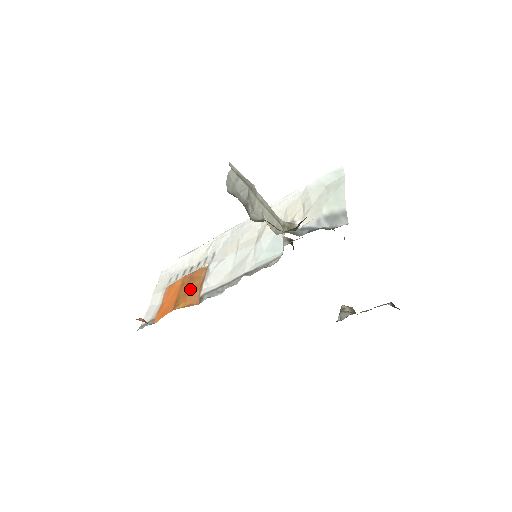
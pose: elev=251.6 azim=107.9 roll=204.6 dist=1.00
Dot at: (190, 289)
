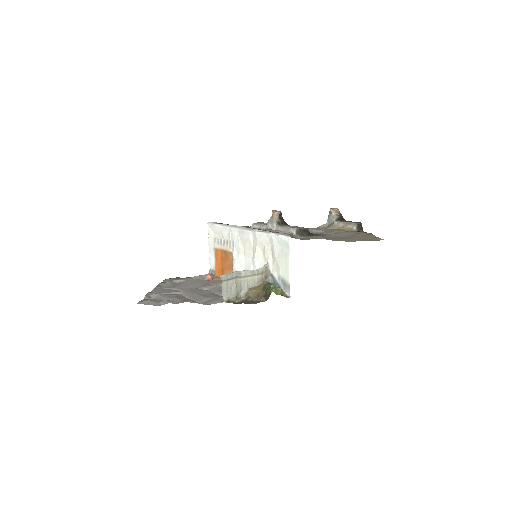
Dot at: (227, 266)
